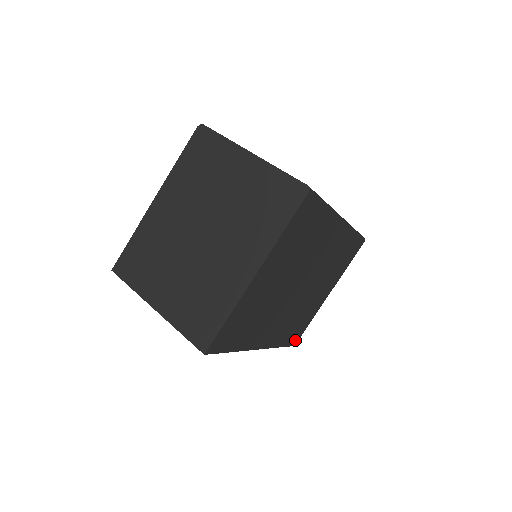
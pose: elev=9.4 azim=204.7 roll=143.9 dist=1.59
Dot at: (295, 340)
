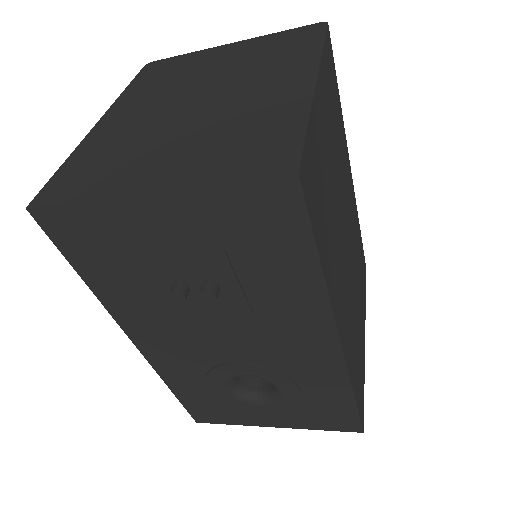
Dot at: (361, 413)
